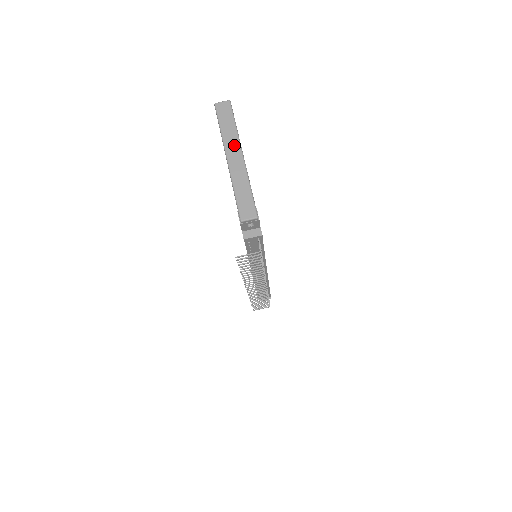
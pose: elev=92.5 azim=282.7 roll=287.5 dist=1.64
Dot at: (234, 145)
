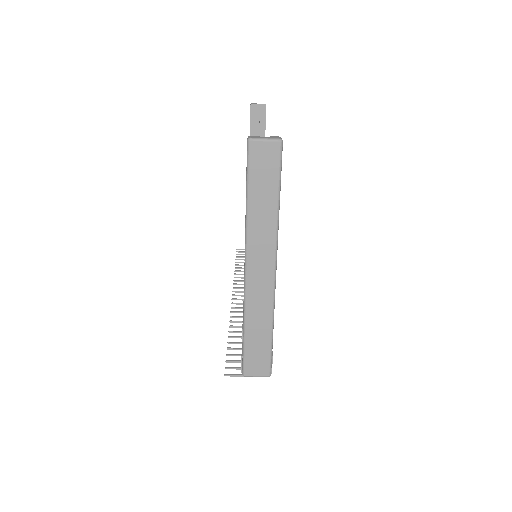
Dot at: (265, 247)
